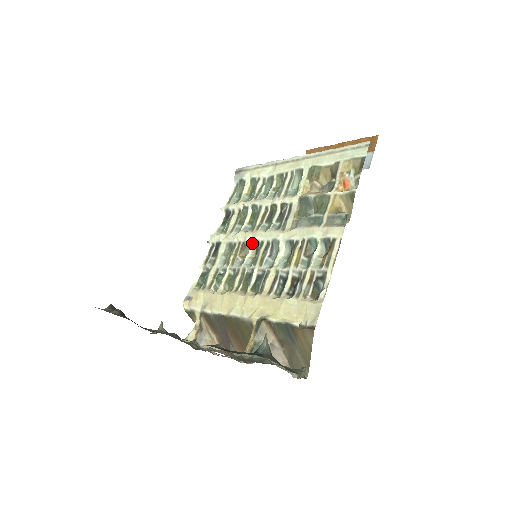
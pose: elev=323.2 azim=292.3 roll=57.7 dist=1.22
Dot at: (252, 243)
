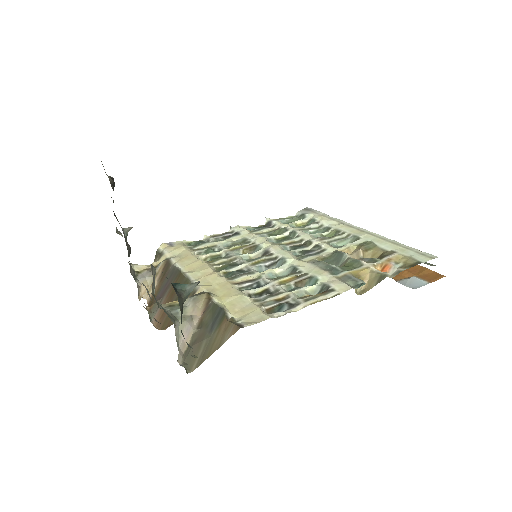
Dot at: (263, 250)
